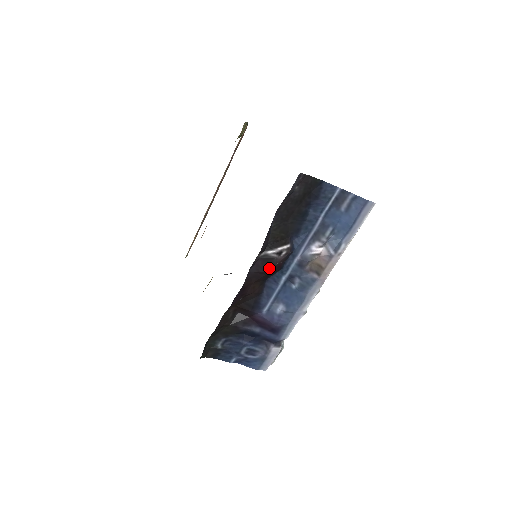
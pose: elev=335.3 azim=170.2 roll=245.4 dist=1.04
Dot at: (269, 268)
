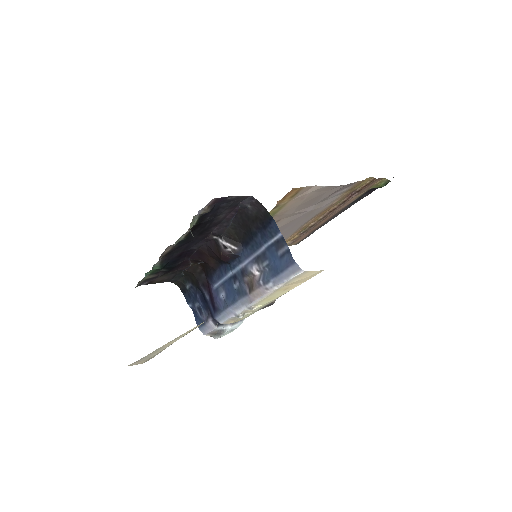
Dot at: (218, 253)
